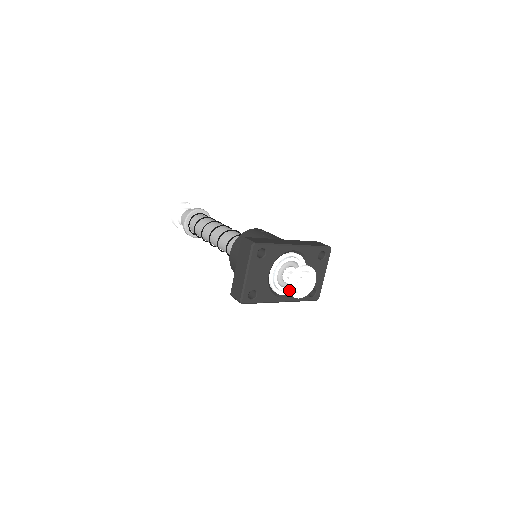
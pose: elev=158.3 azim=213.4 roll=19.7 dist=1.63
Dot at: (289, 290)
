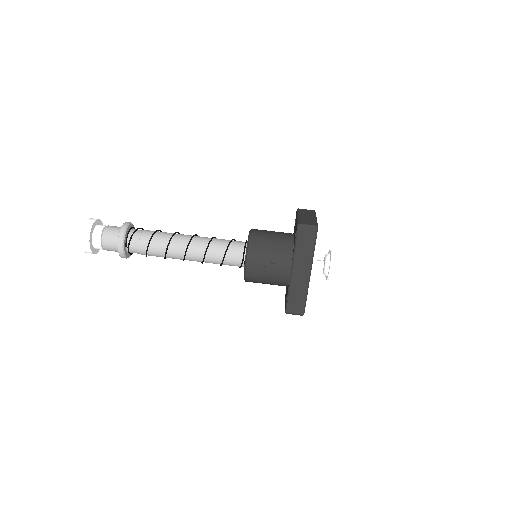
Dot at: occluded
